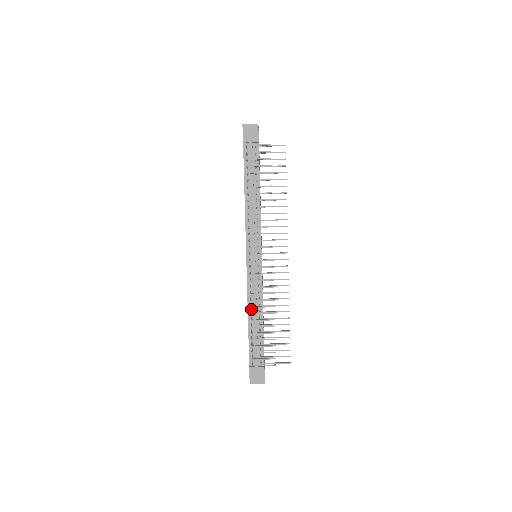
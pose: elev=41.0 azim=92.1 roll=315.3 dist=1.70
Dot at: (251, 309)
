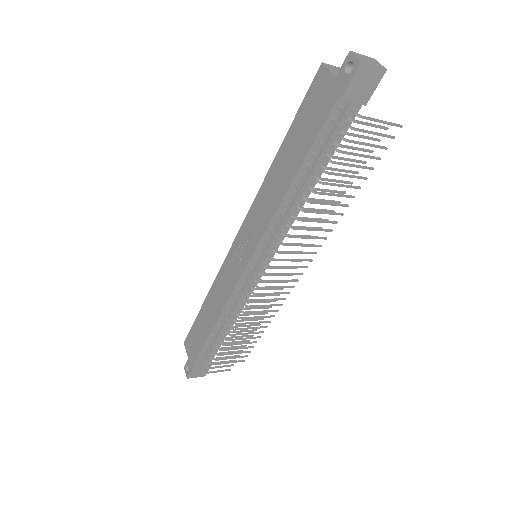
Dot at: (223, 317)
